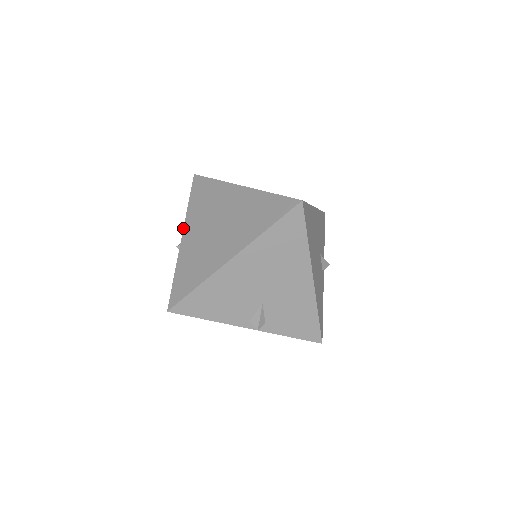
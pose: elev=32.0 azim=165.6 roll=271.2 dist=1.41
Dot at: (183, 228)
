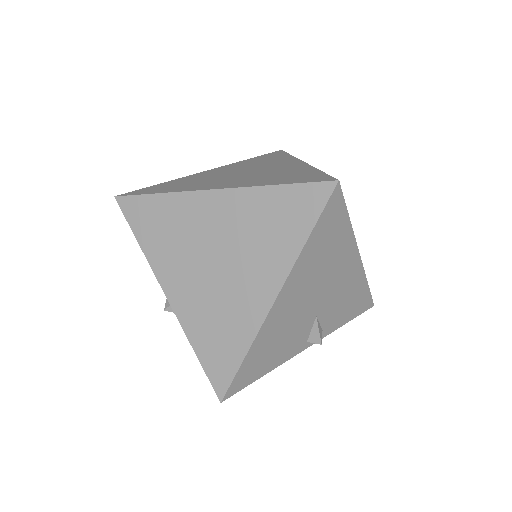
Dot at: (158, 282)
